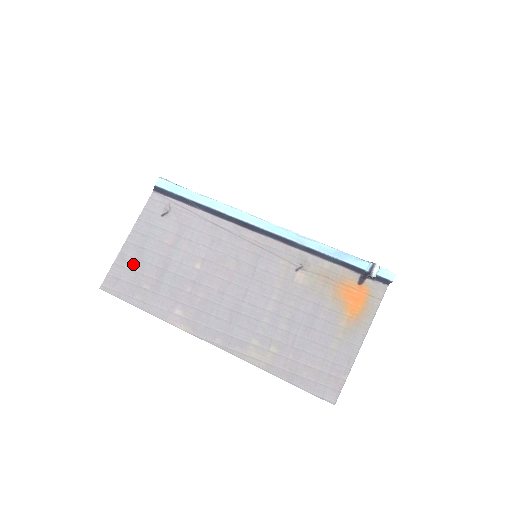
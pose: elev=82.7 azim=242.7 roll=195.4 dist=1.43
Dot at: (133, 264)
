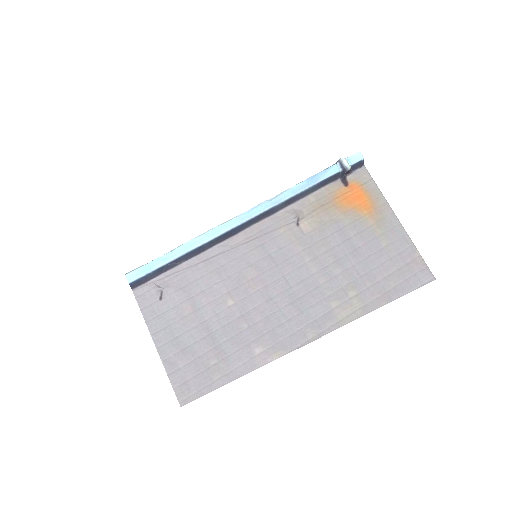
Dot at: (183, 358)
